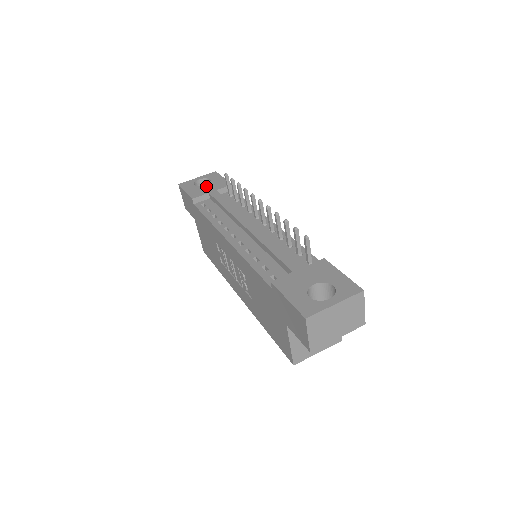
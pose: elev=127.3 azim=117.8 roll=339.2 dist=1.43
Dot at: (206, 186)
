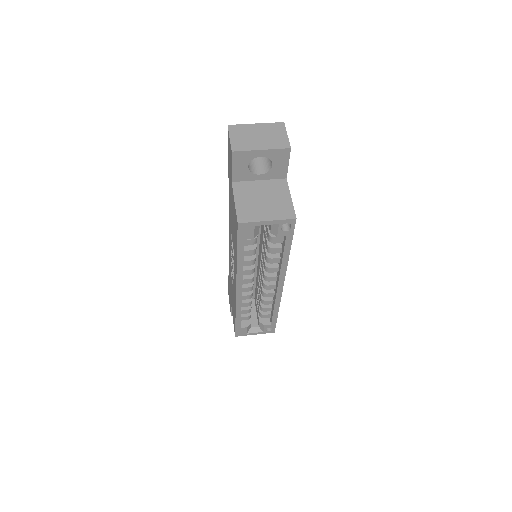
Dot at: occluded
